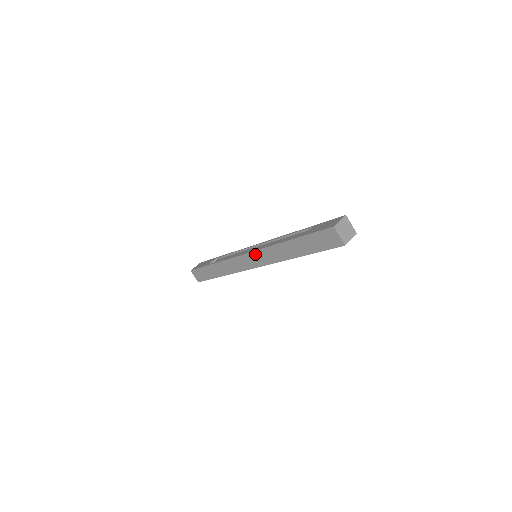
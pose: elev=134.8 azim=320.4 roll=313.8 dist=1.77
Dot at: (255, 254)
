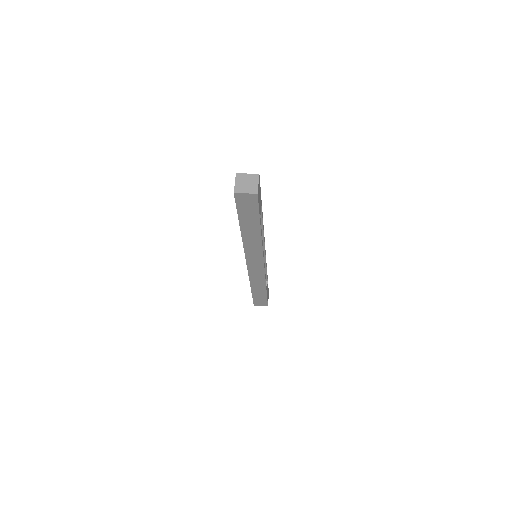
Dot at: occluded
